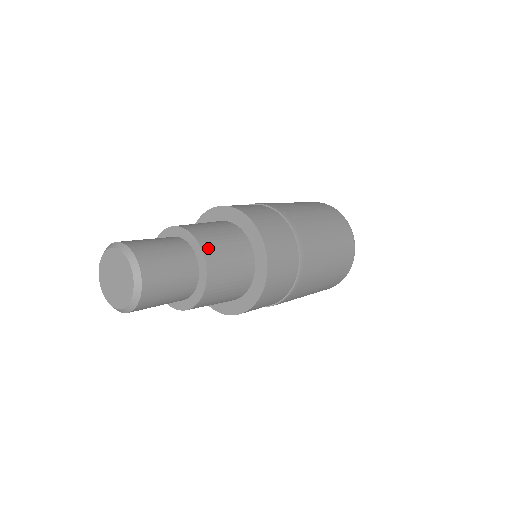
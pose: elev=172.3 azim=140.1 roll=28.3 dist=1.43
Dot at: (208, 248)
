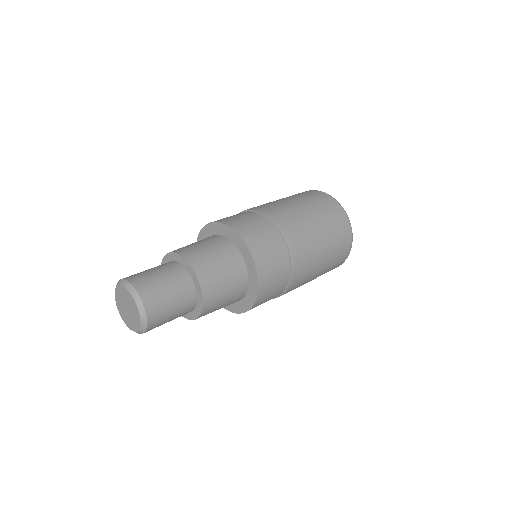
Dot at: (209, 304)
